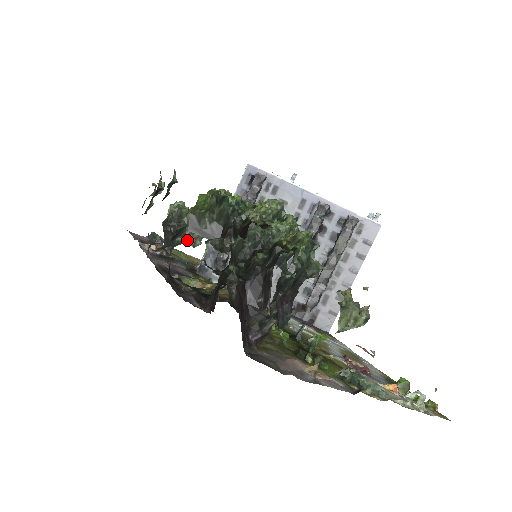
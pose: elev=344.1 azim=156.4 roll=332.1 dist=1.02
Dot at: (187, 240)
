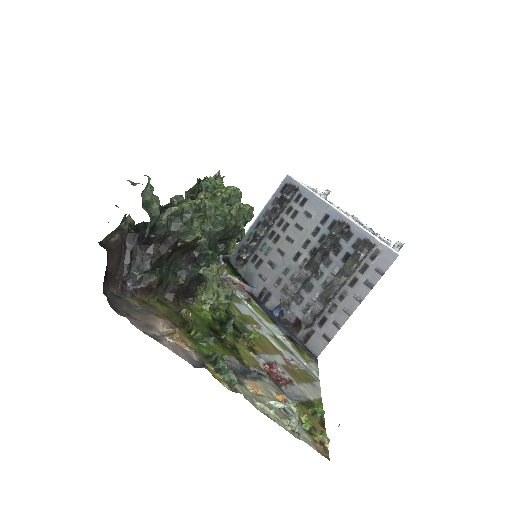
Dot at: occluded
